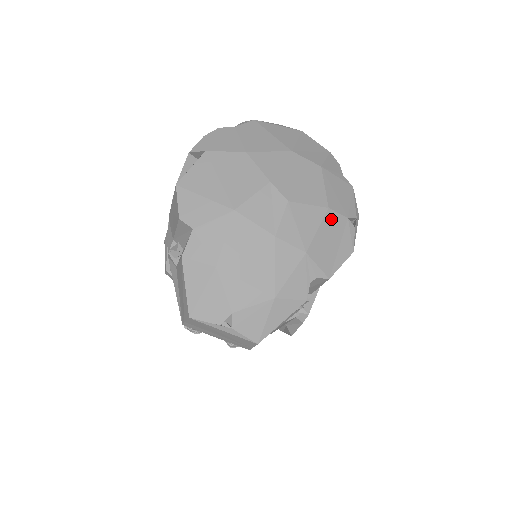
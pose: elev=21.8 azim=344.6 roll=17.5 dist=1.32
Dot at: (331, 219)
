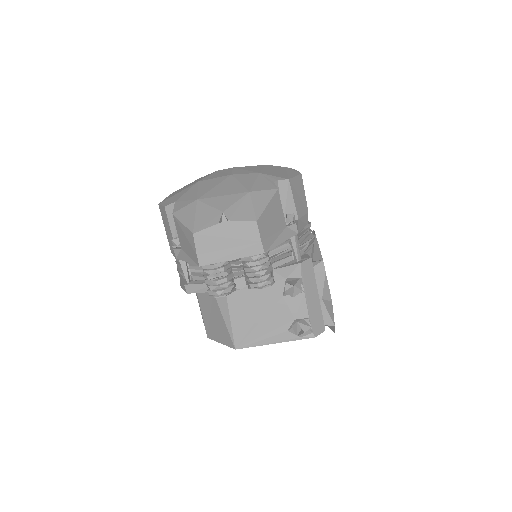
Dot at: (271, 167)
